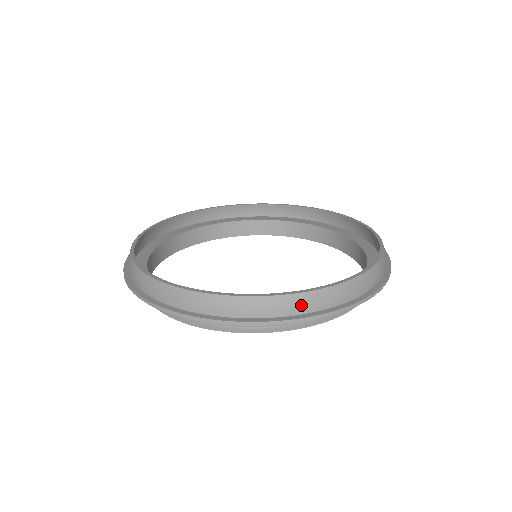
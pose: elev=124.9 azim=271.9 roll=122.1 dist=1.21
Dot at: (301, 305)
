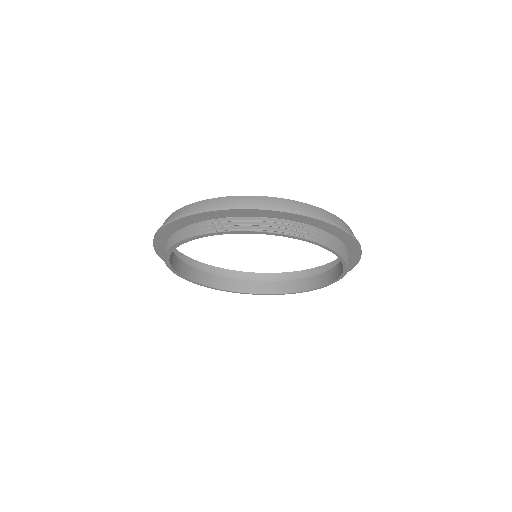
Dot at: (267, 203)
